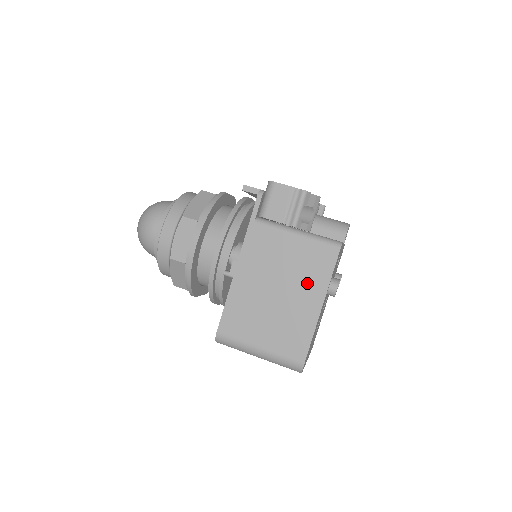
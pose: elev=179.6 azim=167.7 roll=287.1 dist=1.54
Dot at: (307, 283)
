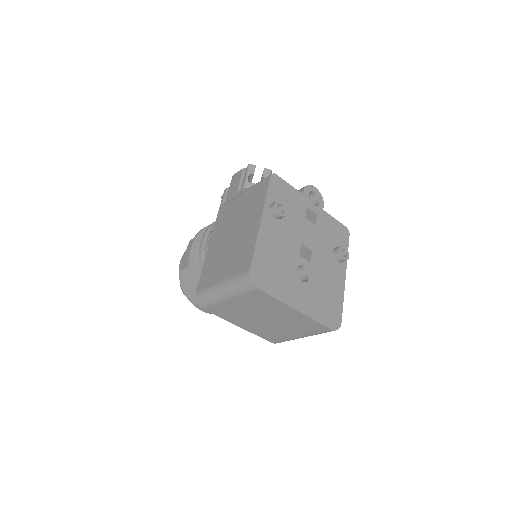
Dot at: (251, 213)
